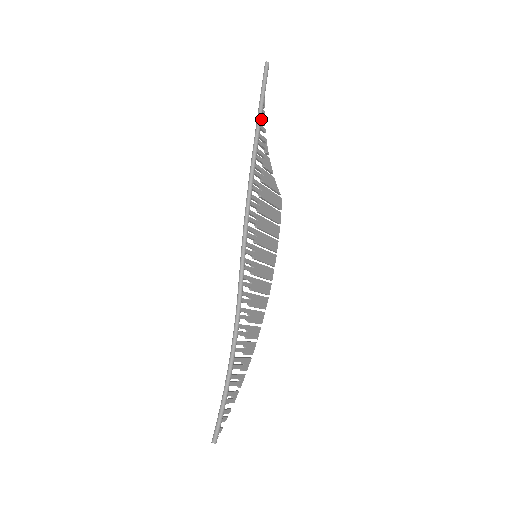
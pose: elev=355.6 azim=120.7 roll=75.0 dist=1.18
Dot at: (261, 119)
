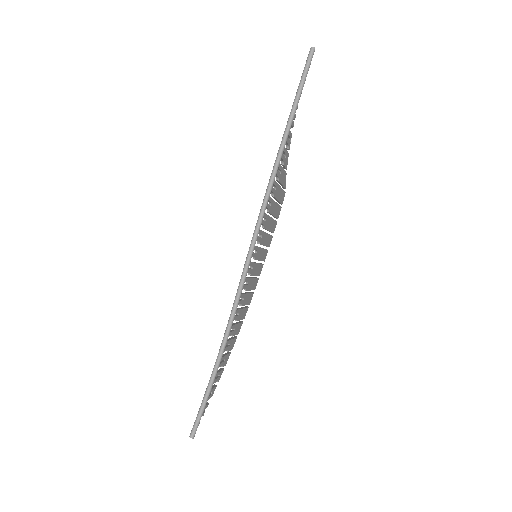
Dot at: (295, 114)
